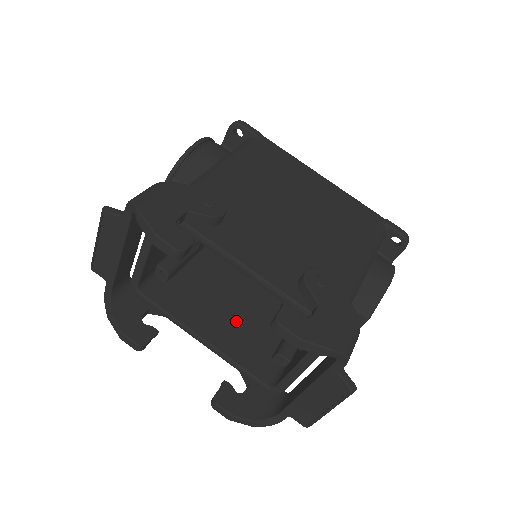
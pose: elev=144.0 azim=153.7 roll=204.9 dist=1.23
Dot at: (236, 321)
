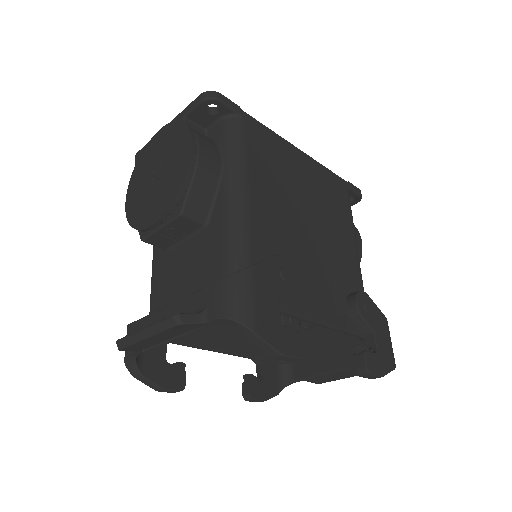
Dot at: occluded
